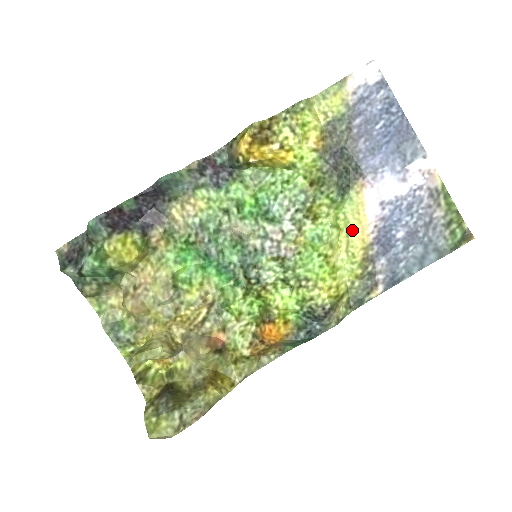
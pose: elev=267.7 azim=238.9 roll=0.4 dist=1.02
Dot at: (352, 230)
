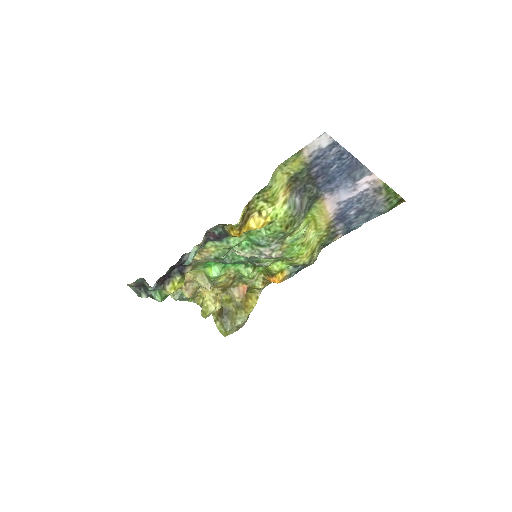
Dot at: (318, 219)
